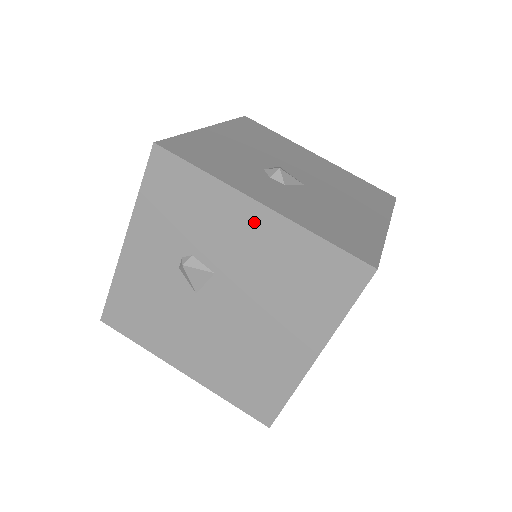
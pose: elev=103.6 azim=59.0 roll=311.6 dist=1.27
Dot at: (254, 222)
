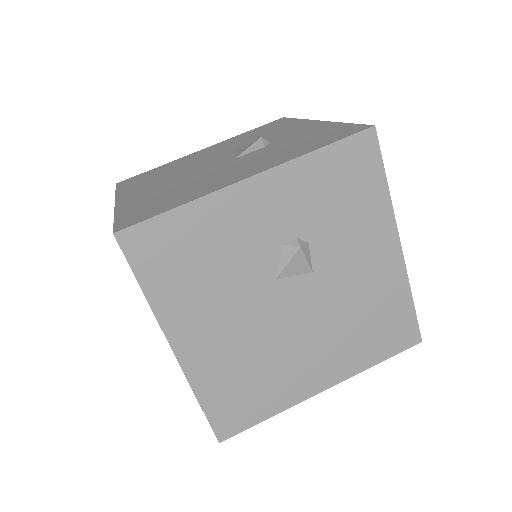
Dot at: (384, 254)
